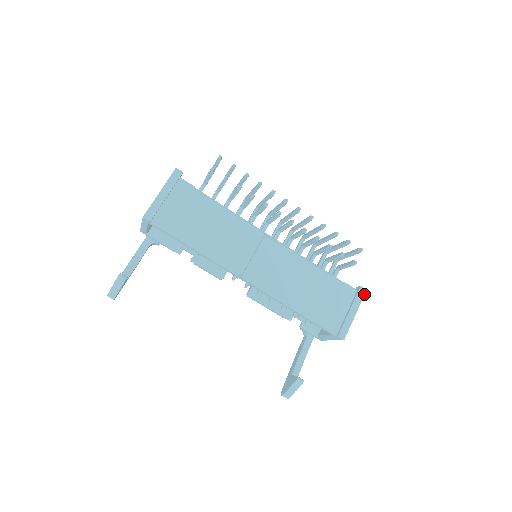
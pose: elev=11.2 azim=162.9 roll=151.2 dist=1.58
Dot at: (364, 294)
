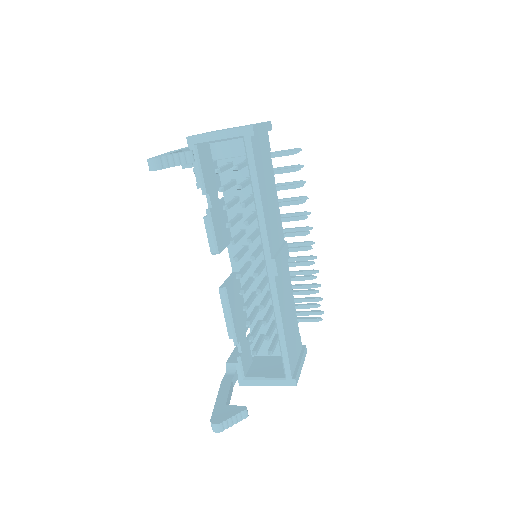
Dot at: occluded
